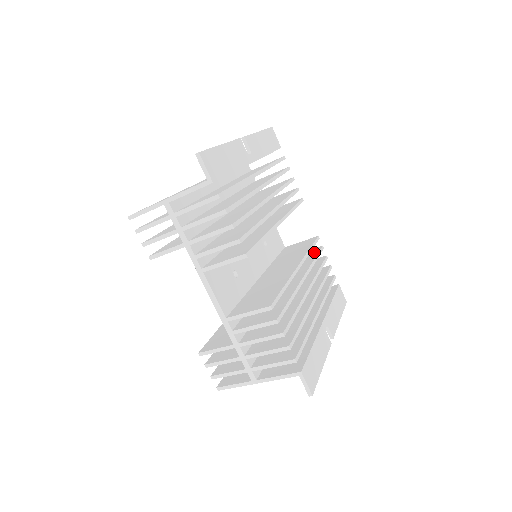
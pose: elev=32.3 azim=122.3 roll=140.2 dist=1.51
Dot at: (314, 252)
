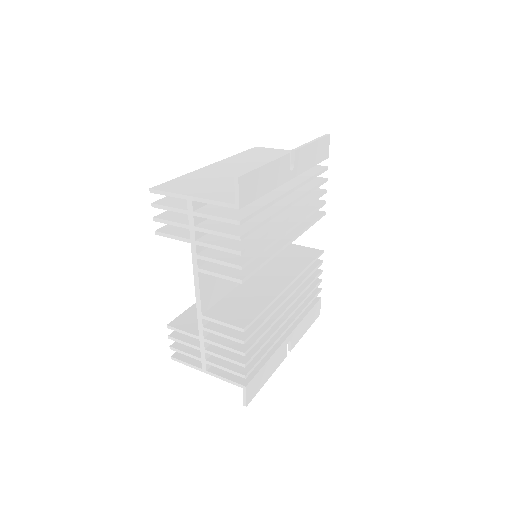
Dot at: (312, 265)
